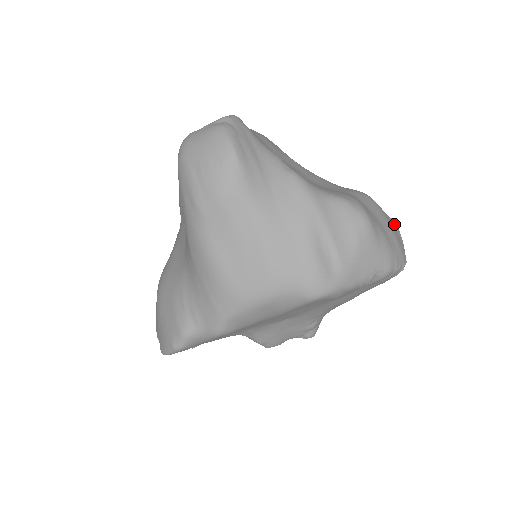
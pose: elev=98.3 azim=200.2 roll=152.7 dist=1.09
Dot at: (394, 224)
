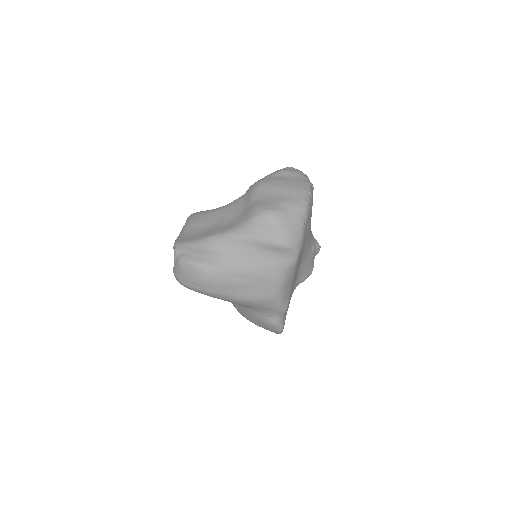
Dot at: (283, 173)
